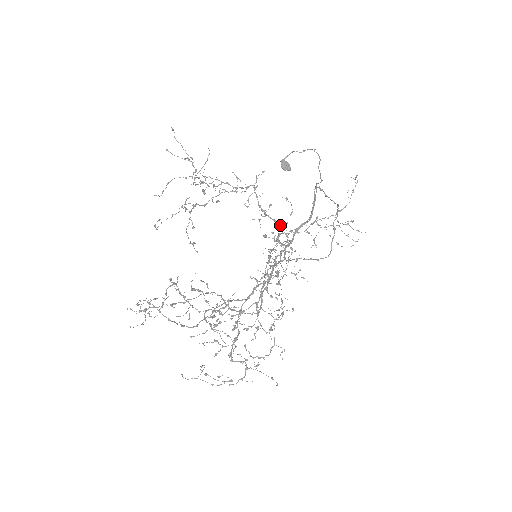
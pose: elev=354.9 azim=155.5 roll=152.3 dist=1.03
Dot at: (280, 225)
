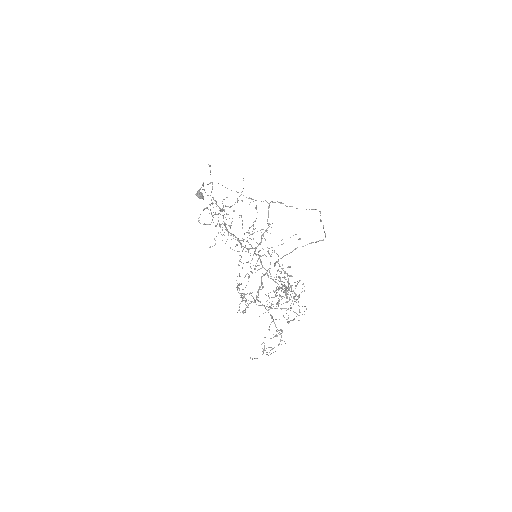
Dot at: occluded
